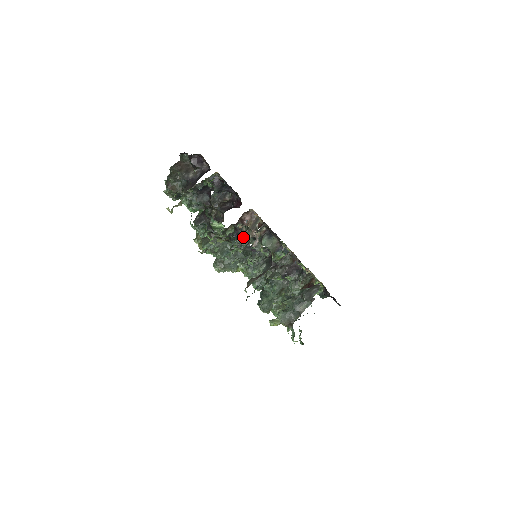
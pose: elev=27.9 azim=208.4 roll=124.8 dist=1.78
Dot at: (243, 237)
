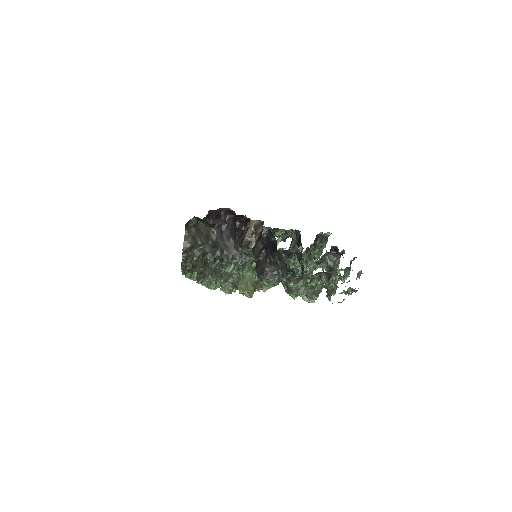
Dot at: (295, 253)
